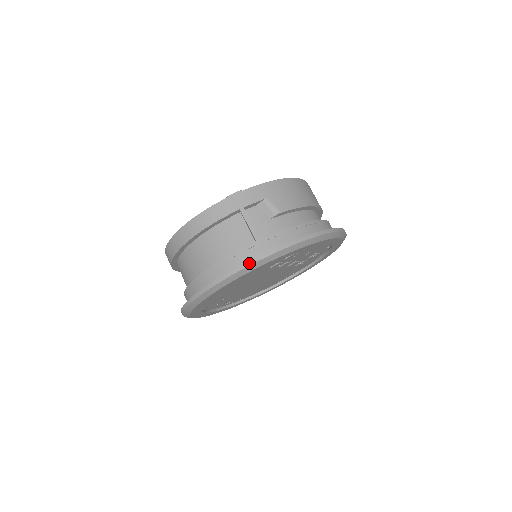
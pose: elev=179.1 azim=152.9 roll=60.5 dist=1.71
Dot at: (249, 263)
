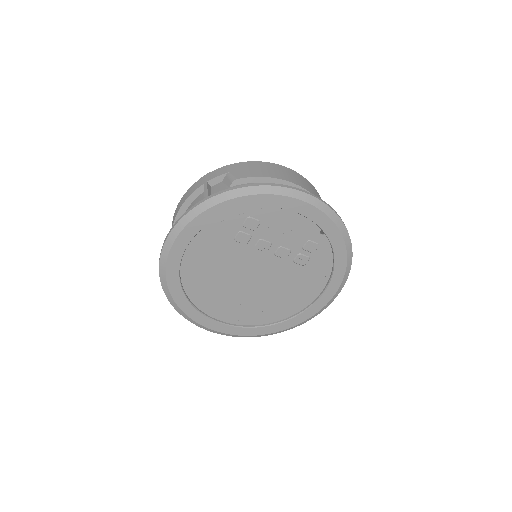
Dot at: (186, 213)
